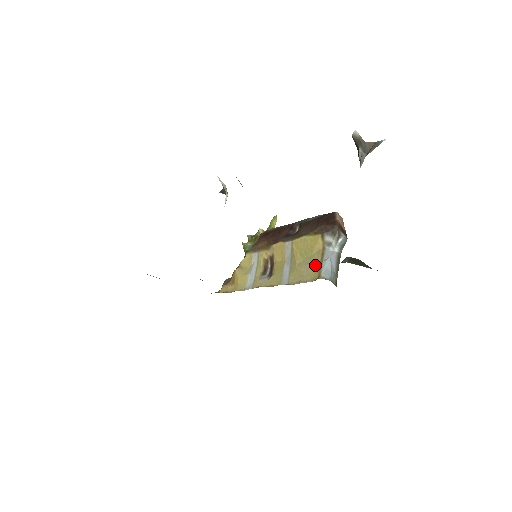
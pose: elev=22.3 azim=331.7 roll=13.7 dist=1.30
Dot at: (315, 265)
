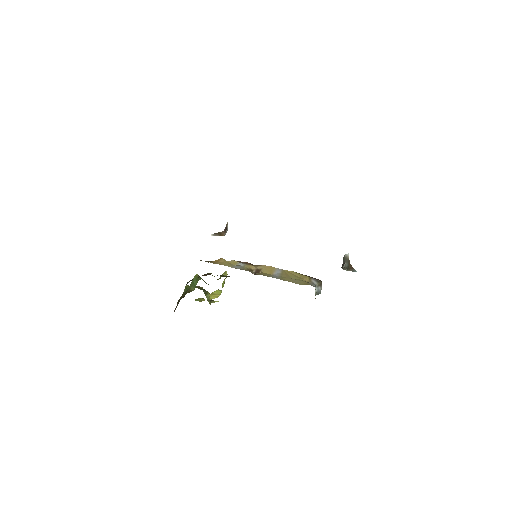
Dot at: (305, 282)
